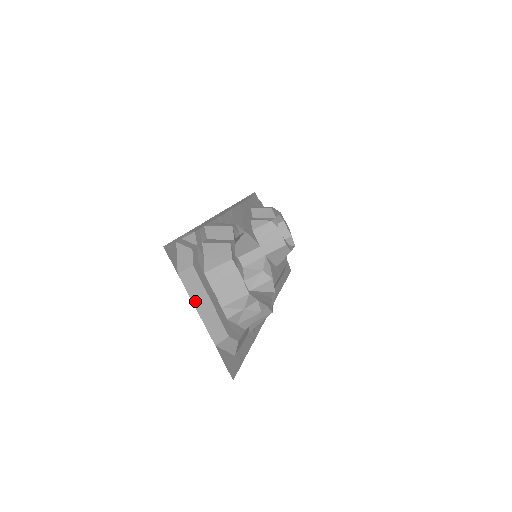
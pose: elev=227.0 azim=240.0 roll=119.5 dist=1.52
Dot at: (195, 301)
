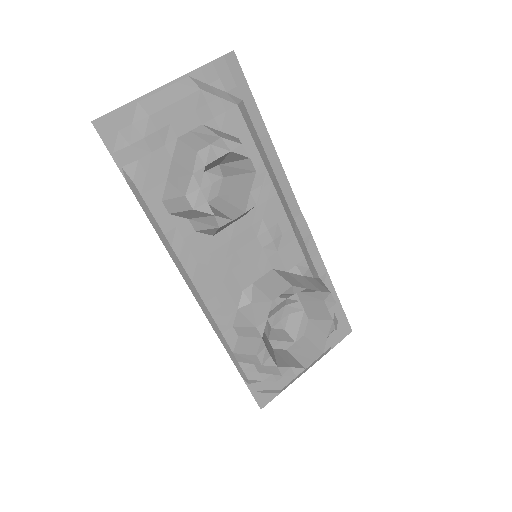
Dot at: occluded
